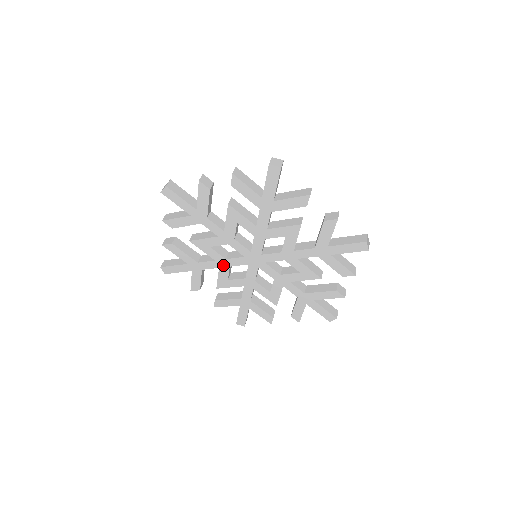
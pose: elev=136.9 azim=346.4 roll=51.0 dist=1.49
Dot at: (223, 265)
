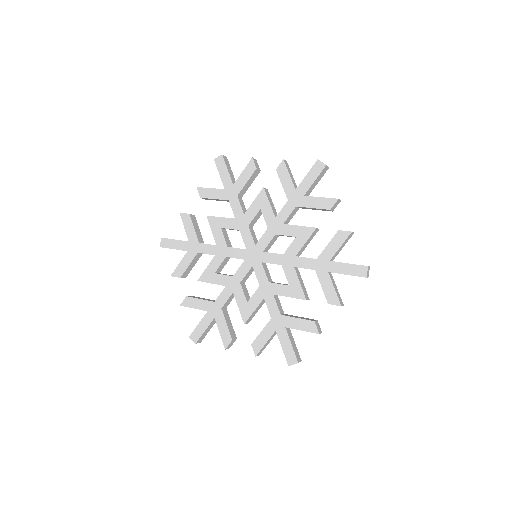
Dot at: (221, 253)
